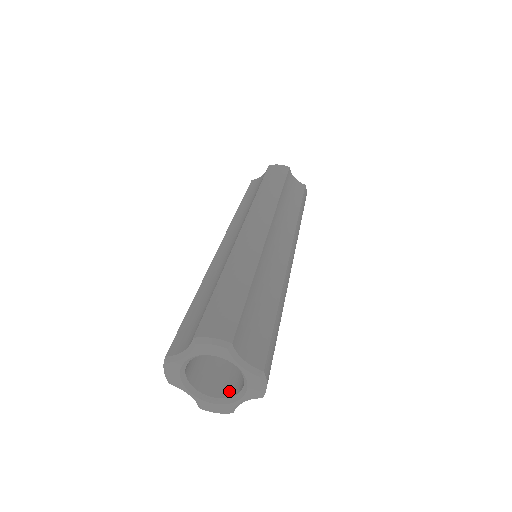
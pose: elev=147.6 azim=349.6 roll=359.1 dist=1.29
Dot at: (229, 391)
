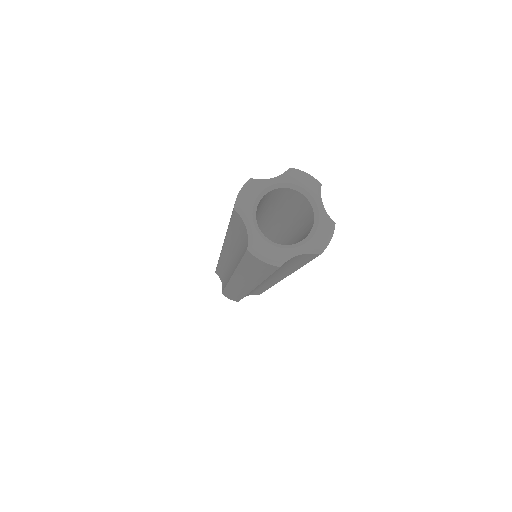
Dot at: occluded
